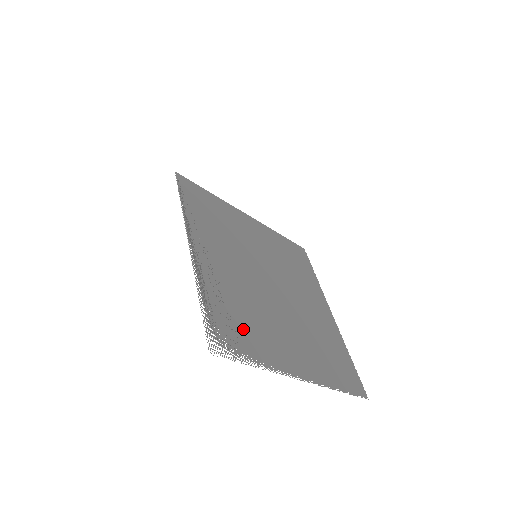
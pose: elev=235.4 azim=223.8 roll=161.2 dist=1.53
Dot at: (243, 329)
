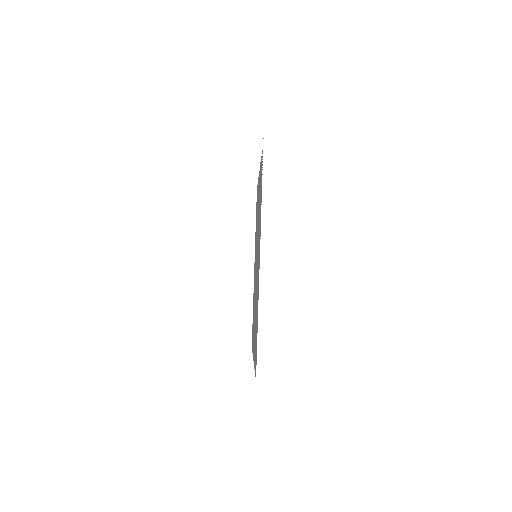
Dot at: occluded
